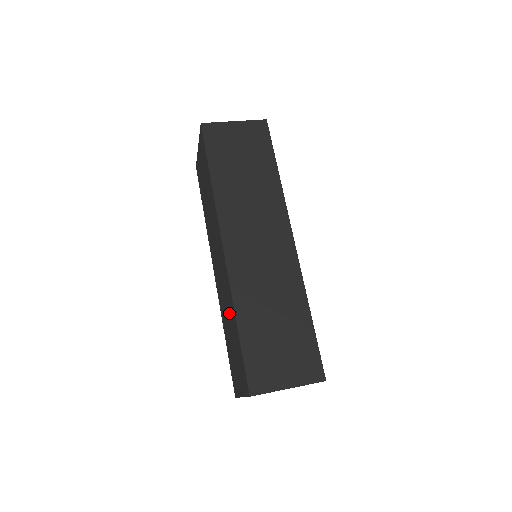
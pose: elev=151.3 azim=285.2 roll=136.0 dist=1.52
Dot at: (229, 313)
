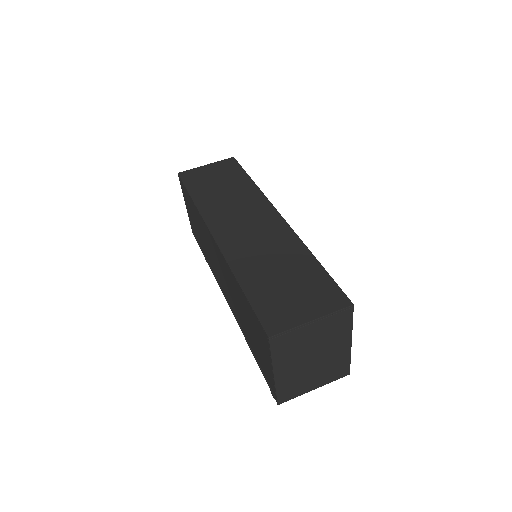
Dot at: (237, 298)
